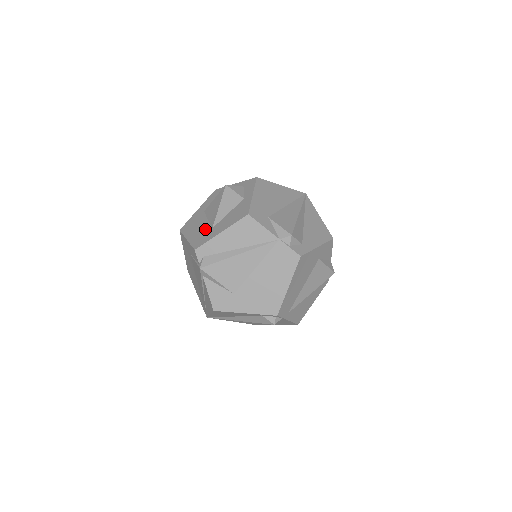
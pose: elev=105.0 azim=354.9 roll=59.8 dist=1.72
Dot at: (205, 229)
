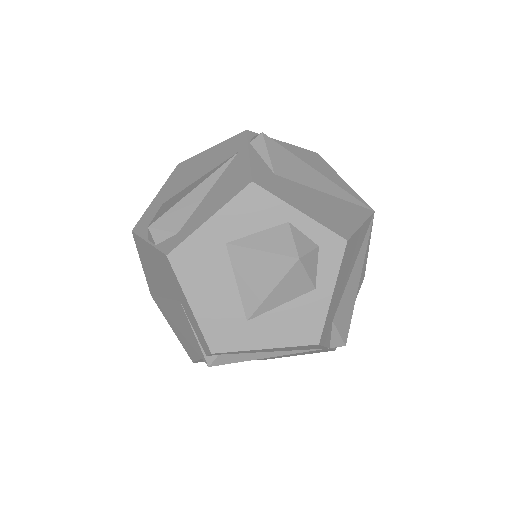
Dot at: (232, 311)
